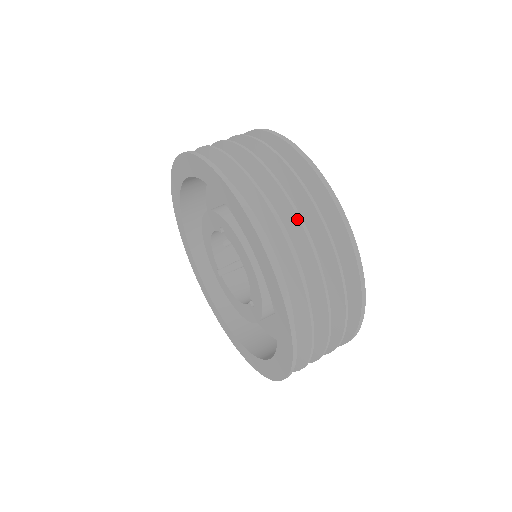
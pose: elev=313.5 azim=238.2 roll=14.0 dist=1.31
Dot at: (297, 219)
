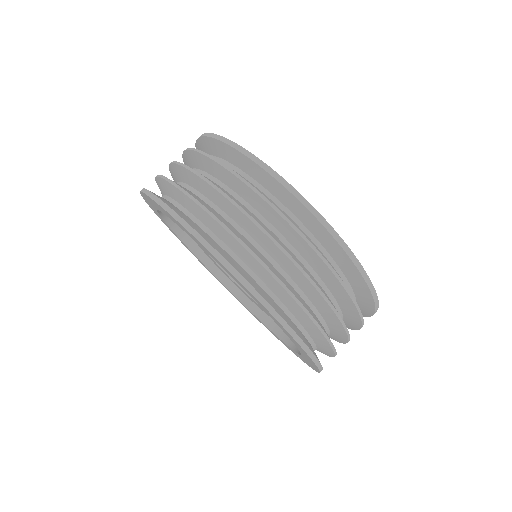
Dot at: (261, 232)
